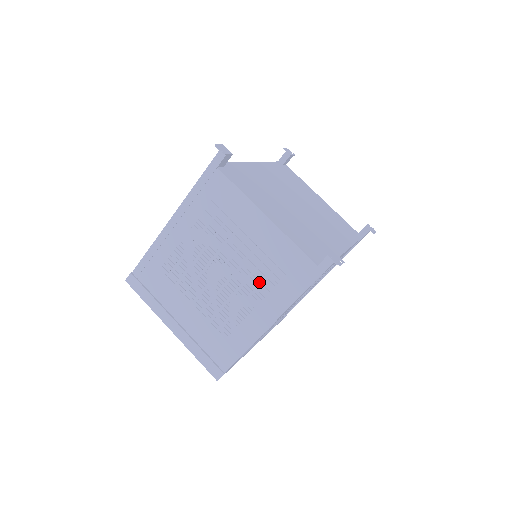
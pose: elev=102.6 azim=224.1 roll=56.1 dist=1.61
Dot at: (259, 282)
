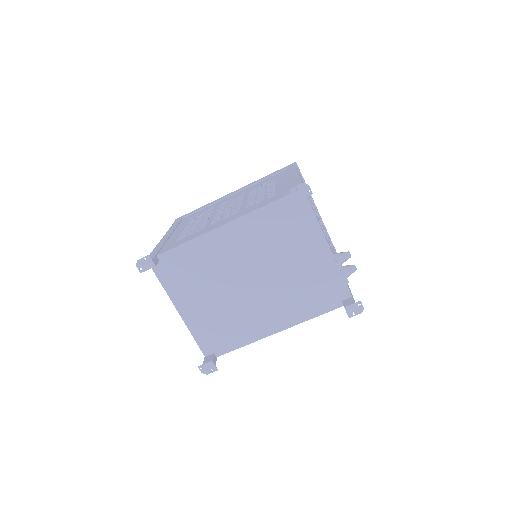
Dot at: occluded
